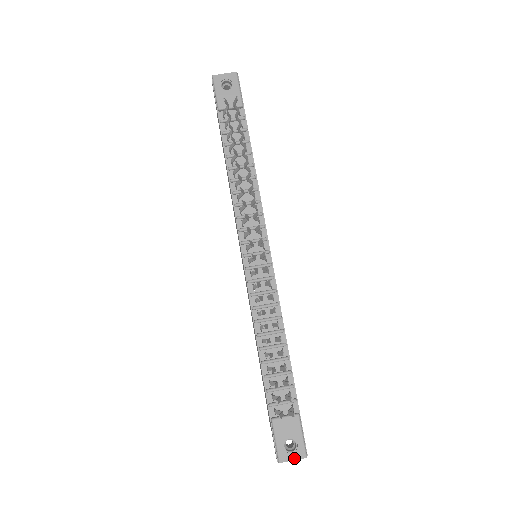
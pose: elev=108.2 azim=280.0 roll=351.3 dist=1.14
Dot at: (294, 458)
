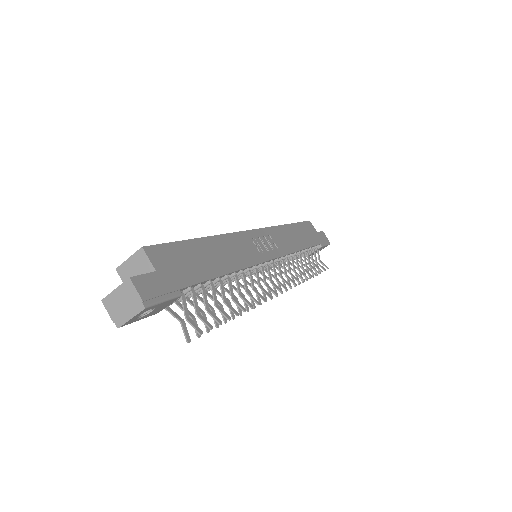
Dot at: occluded
